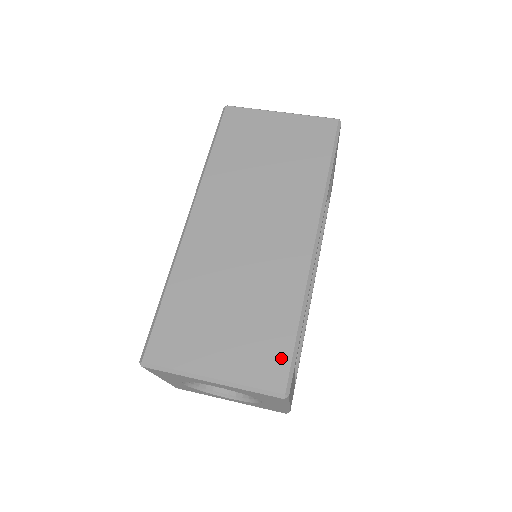
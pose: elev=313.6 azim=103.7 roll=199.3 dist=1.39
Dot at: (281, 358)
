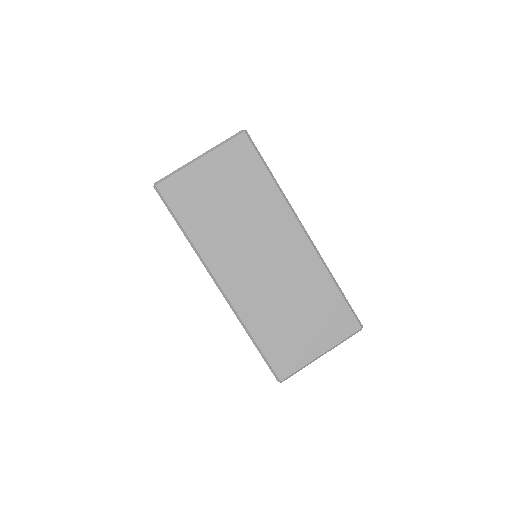
Dot at: (345, 314)
